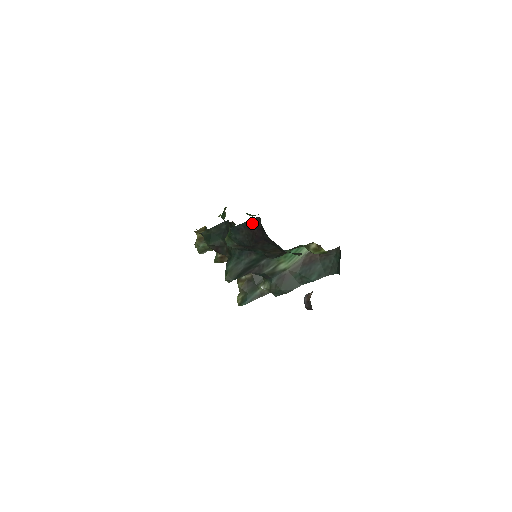
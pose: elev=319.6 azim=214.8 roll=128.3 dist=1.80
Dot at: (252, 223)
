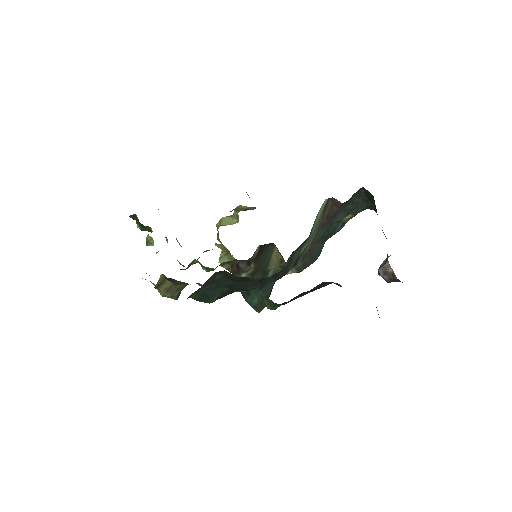
Dot at: occluded
